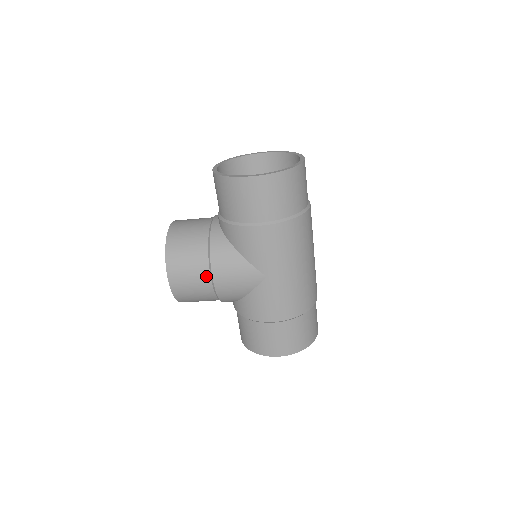
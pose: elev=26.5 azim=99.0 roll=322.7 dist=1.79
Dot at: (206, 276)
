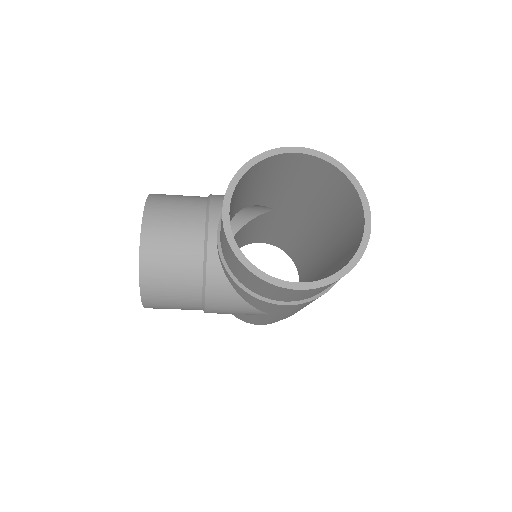
Dot at: (196, 309)
